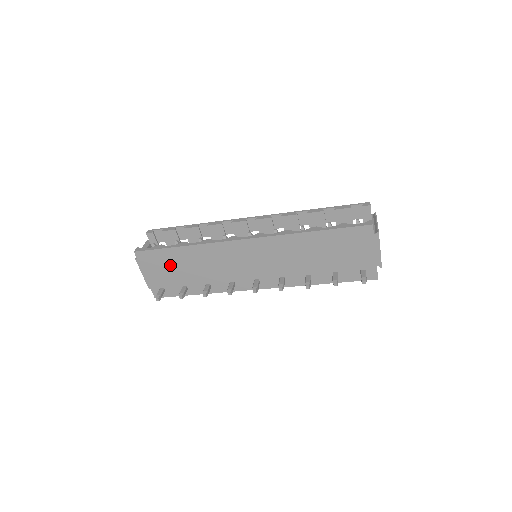
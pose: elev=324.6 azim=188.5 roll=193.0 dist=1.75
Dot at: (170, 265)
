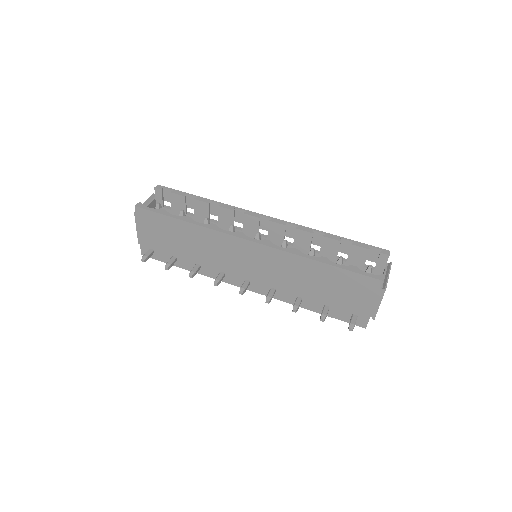
Dot at: (167, 233)
